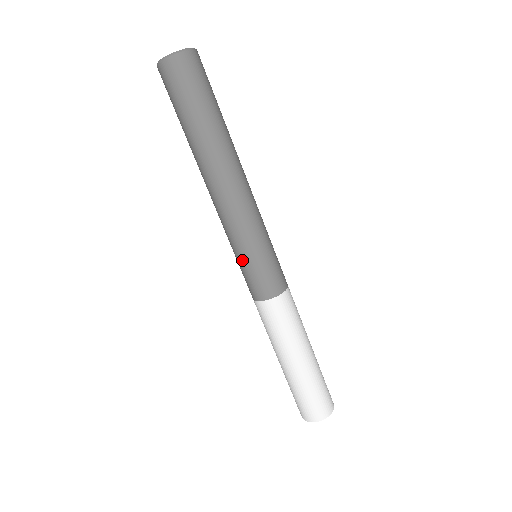
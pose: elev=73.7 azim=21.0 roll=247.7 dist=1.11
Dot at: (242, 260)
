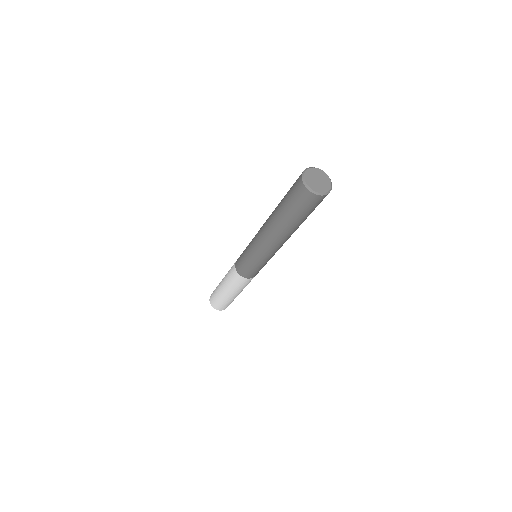
Dot at: (246, 257)
